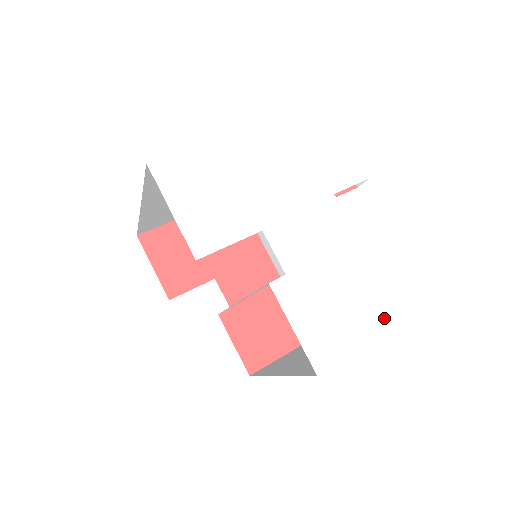
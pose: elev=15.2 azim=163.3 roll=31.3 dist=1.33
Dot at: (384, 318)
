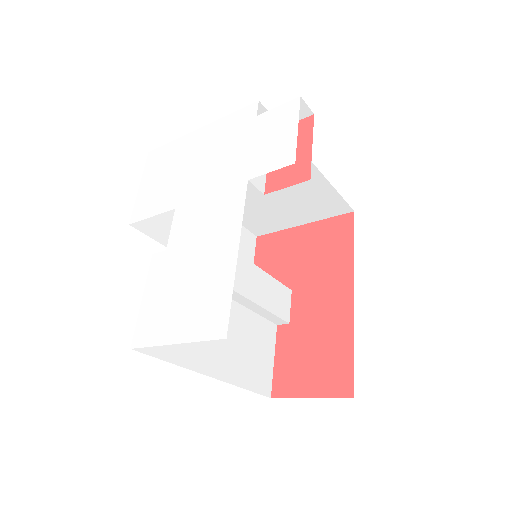
Dot at: (210, 325)
